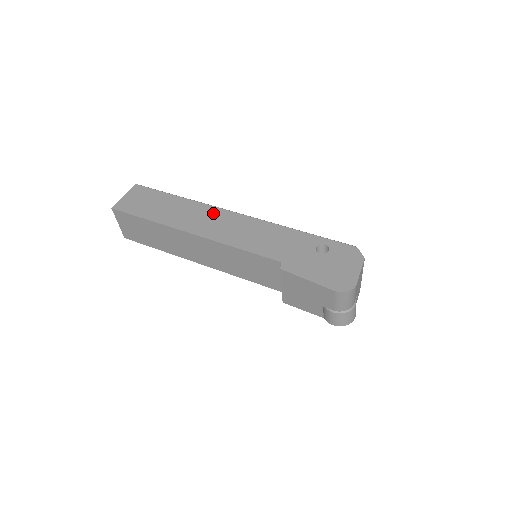
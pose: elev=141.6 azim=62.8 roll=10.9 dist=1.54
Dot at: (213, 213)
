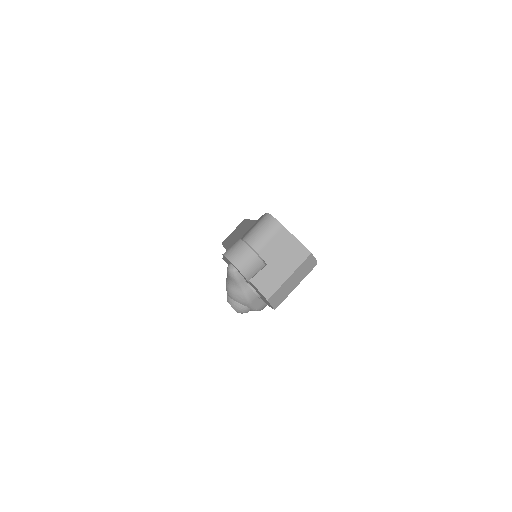
Dot at: occluded
